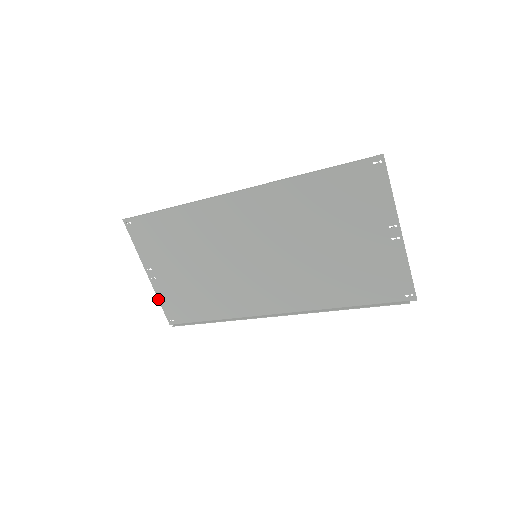
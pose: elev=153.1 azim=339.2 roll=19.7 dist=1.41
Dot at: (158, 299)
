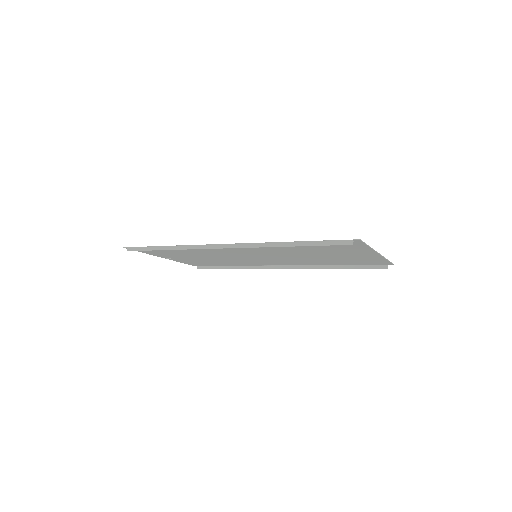
Dot at: occluded
